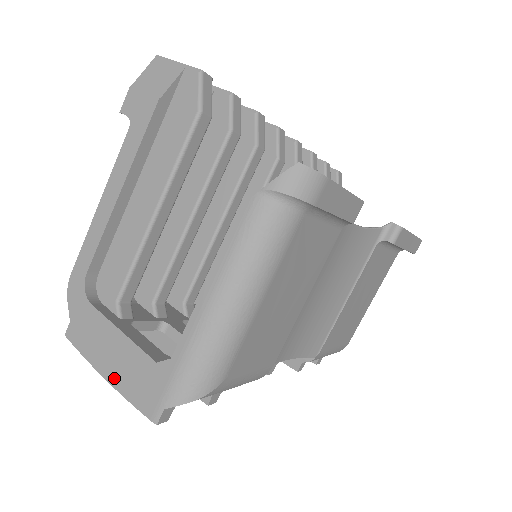
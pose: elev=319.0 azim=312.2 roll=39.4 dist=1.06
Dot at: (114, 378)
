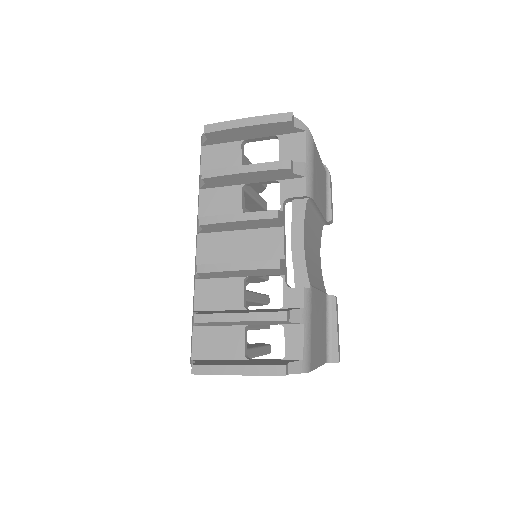
Dot at: (254, 119)
